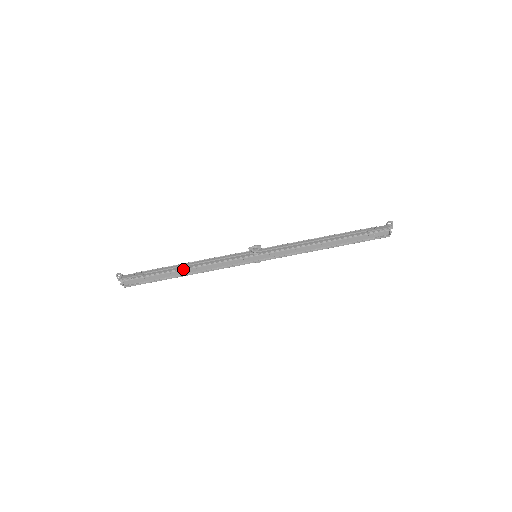
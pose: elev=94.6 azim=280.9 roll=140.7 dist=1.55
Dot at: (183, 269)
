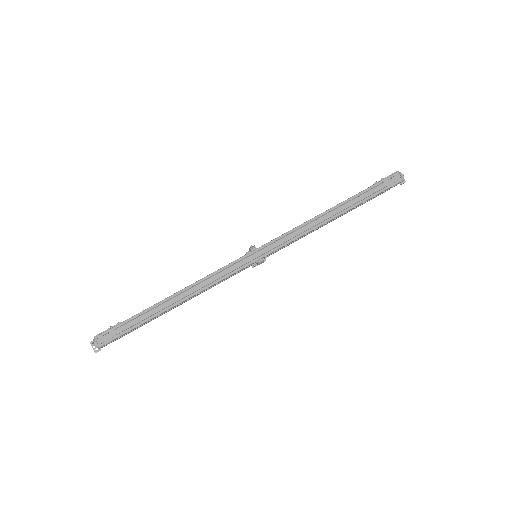
Dot at: (169, 296)
